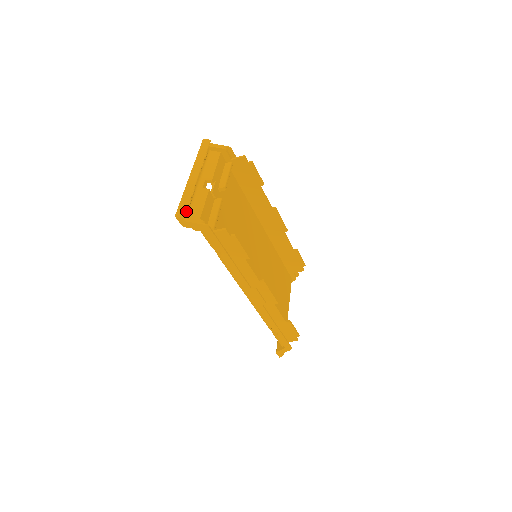
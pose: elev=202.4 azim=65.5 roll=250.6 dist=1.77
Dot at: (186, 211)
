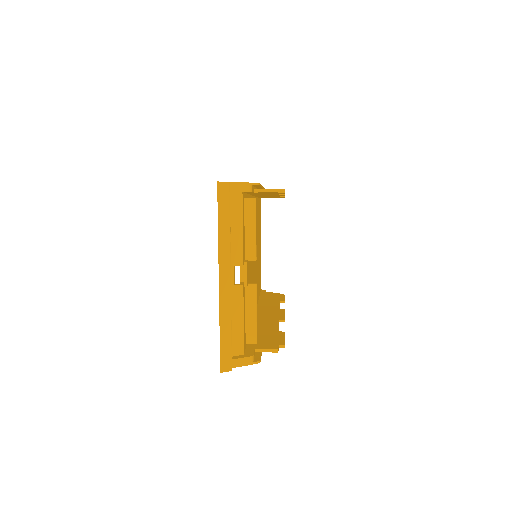
Dot at: (227, 347)
